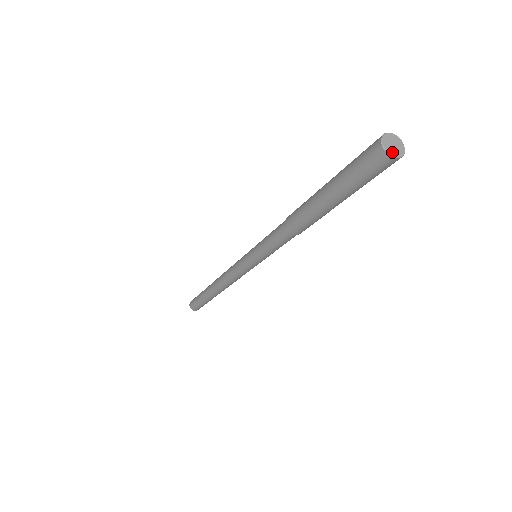
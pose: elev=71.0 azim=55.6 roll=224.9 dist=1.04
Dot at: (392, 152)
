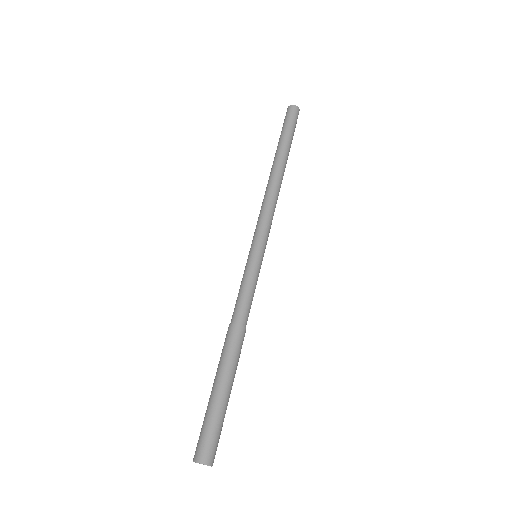
Dot at: occluded
